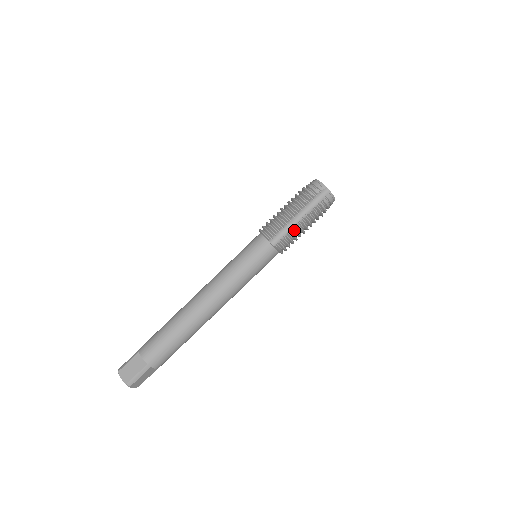
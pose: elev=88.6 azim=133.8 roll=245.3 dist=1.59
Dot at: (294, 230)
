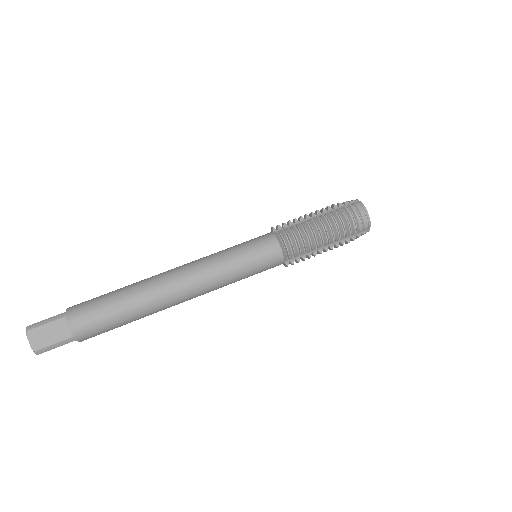
Dot at: (305, 224)
